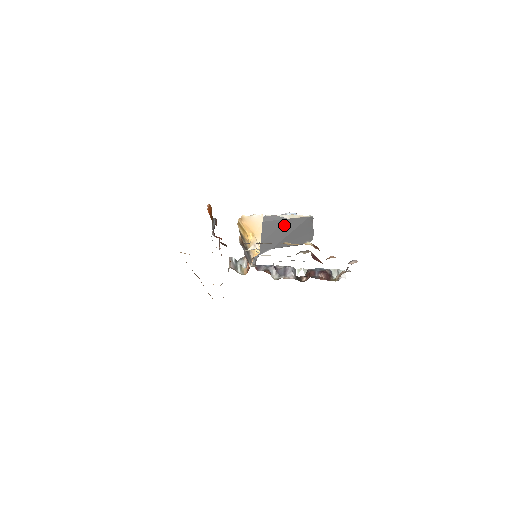
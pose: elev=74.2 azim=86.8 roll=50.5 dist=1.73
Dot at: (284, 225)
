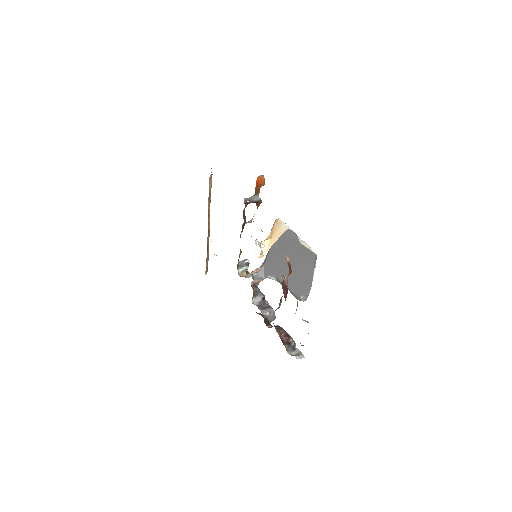
Dot at: (295, 250)
